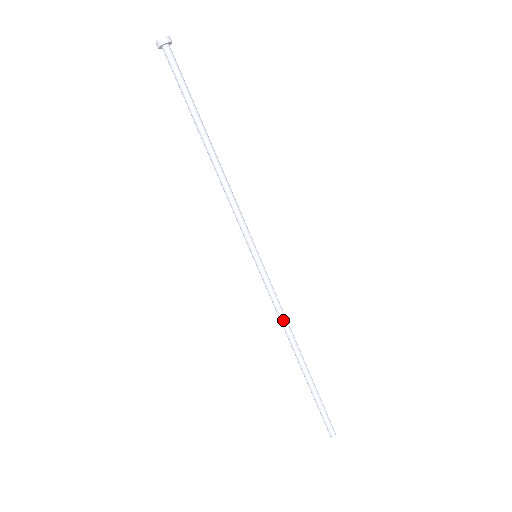
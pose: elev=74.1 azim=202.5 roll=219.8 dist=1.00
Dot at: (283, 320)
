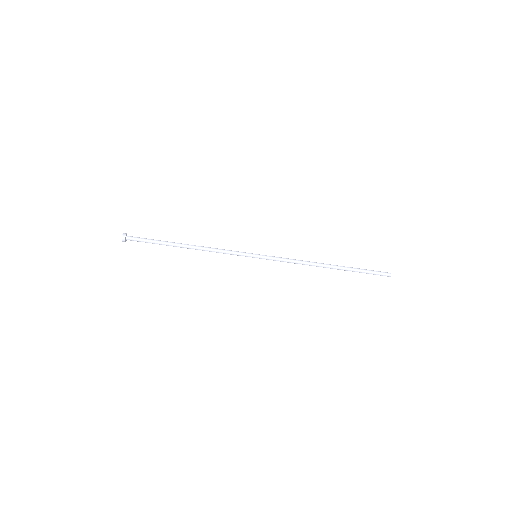
Dot at: (300, 262)
